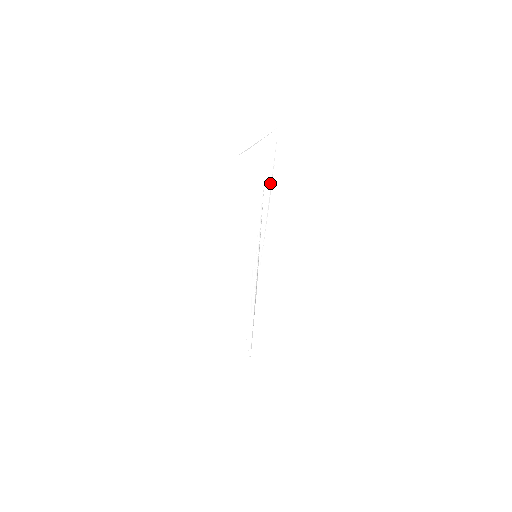
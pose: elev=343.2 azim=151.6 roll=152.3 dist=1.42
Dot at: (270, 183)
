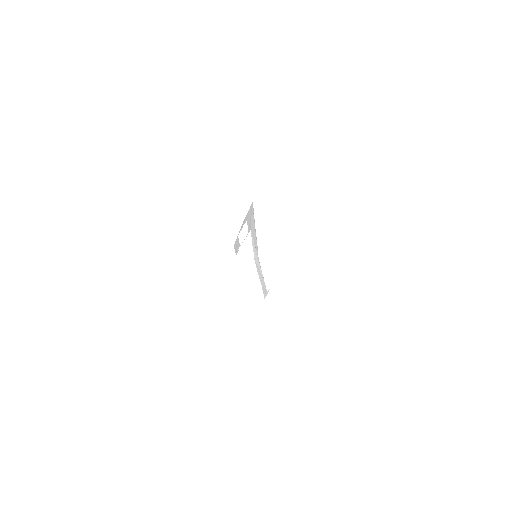
Dot at: (254, 226)
